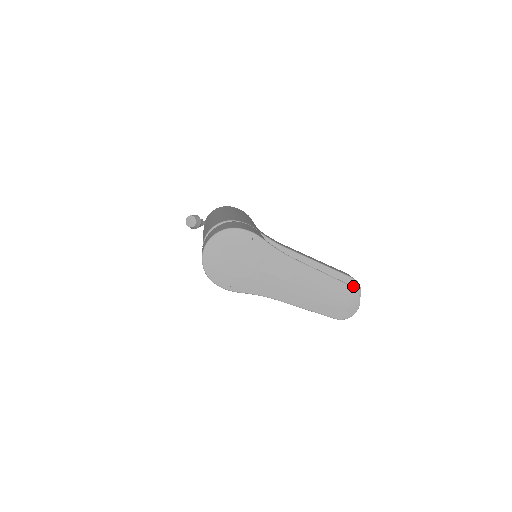
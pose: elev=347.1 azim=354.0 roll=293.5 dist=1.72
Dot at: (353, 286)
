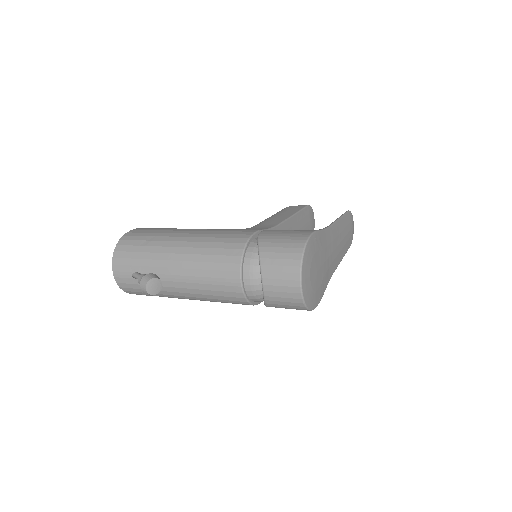
Dot at: (310, 212)
